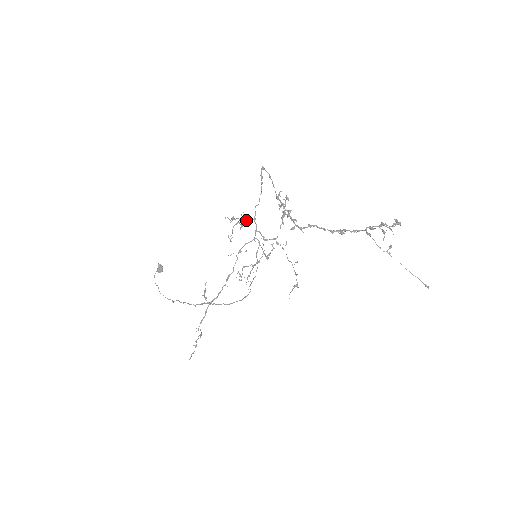
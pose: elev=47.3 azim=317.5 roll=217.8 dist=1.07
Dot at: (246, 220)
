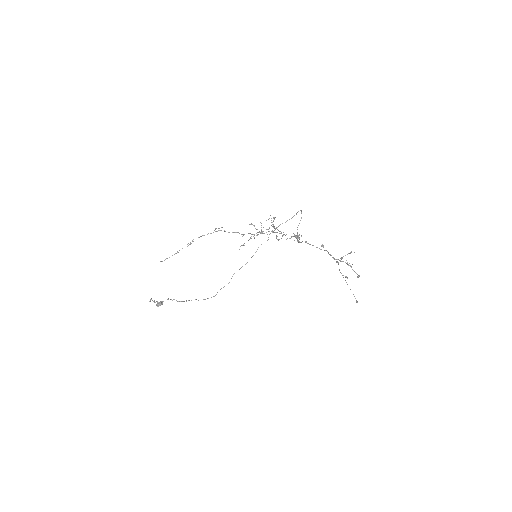
Dot at: occluded
